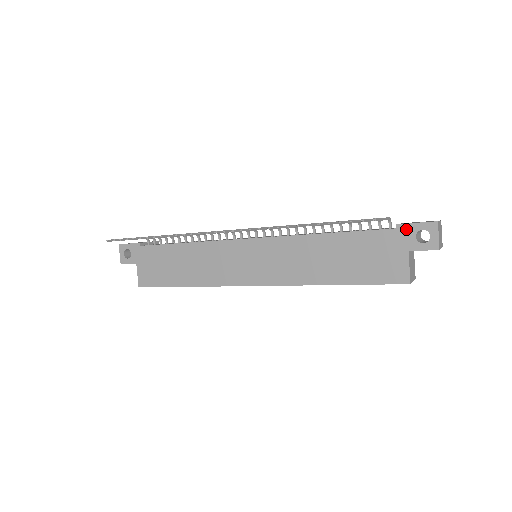
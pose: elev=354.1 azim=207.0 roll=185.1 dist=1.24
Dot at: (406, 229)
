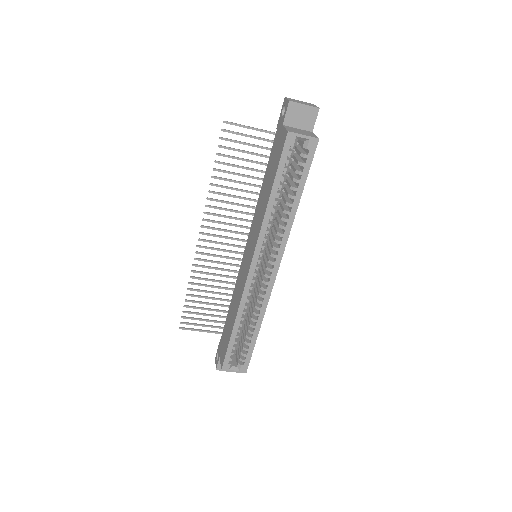
Dot at: (279, 122)
